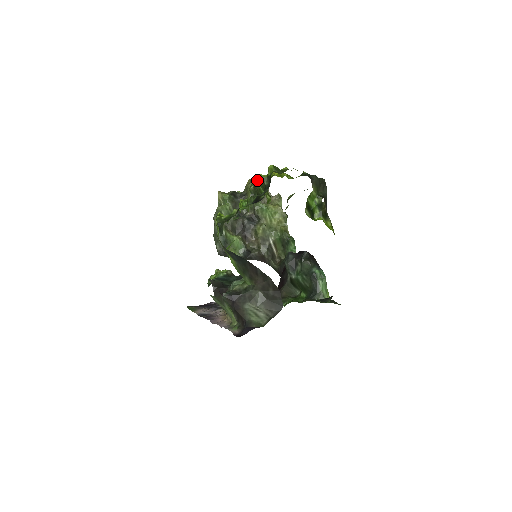
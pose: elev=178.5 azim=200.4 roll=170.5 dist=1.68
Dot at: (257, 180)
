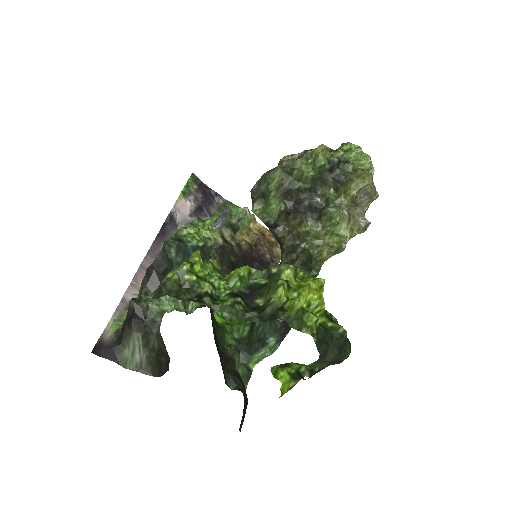
Dot at: (274, 286)
